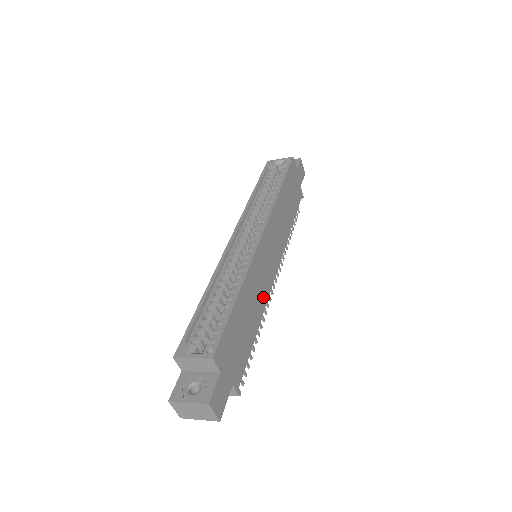
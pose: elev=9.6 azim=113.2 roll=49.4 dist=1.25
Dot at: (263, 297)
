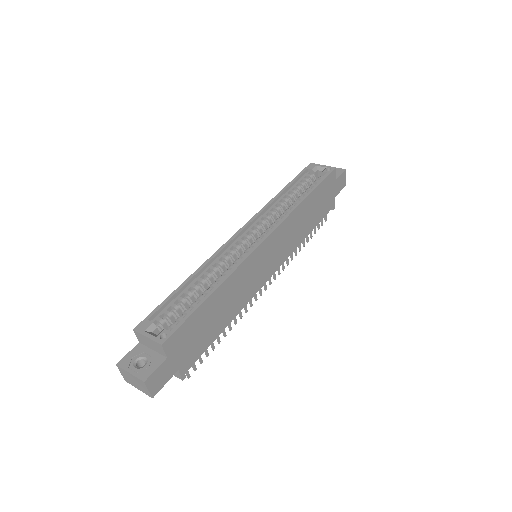
Dot at: (244, 298)
